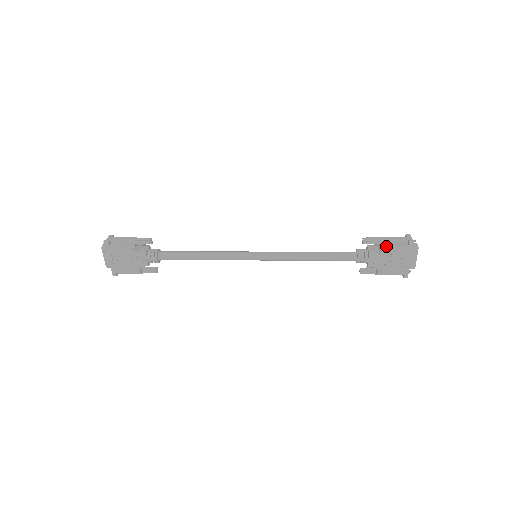
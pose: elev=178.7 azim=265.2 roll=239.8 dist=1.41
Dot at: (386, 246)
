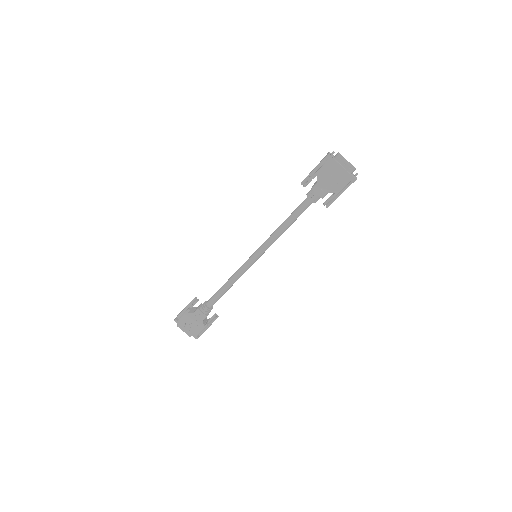
Dot at: (315, 174)
